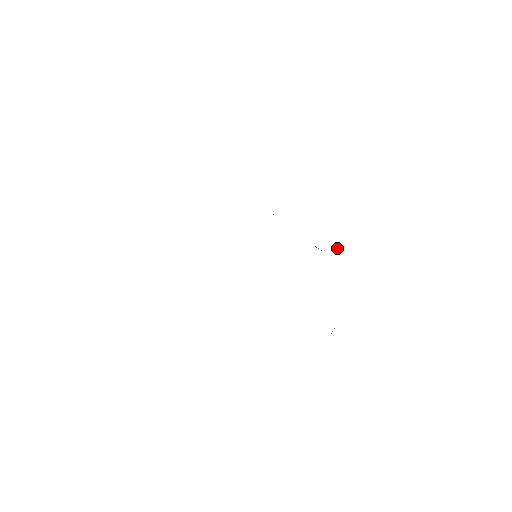
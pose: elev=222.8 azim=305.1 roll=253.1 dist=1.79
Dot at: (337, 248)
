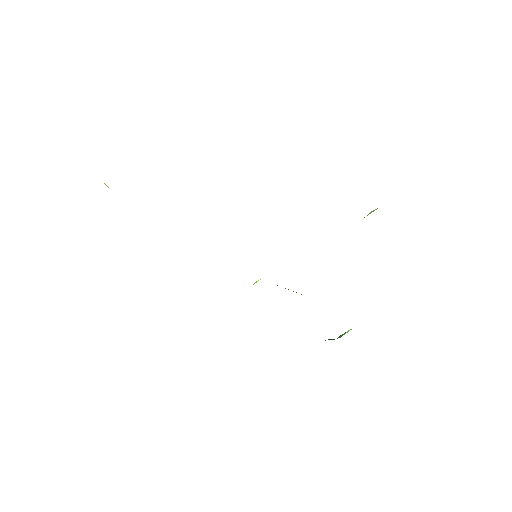
Dot at: occluded
